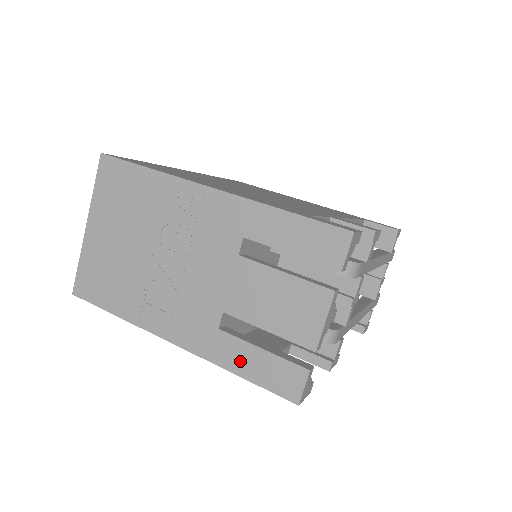
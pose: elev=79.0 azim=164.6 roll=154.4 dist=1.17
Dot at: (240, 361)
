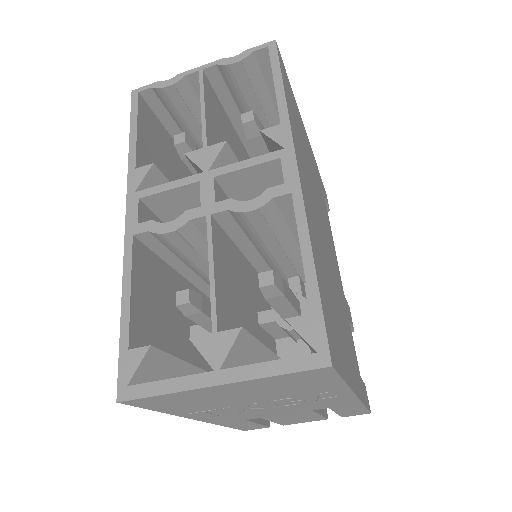
Dot at: (237, 425)
